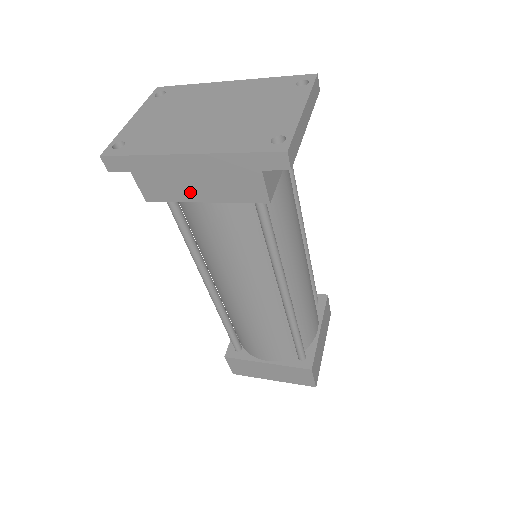
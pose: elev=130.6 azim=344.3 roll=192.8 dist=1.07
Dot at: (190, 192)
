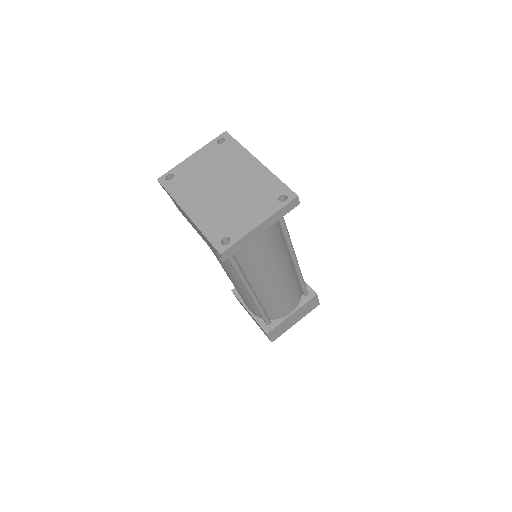
Dot at: (193, 226)
